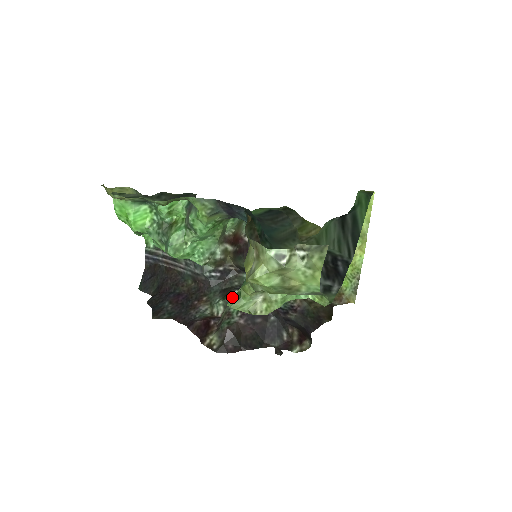
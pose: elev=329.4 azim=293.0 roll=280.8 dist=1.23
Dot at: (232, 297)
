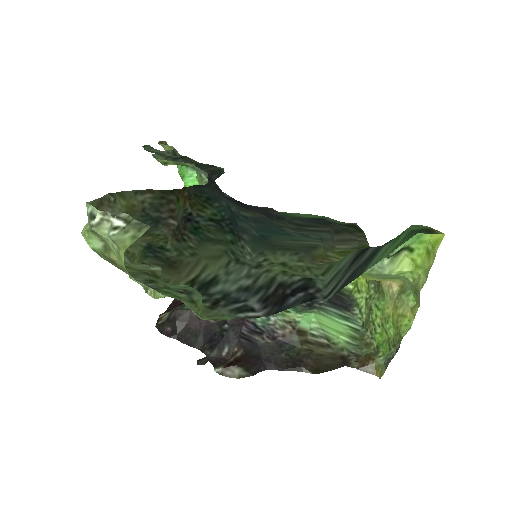
Dot at: occluded
